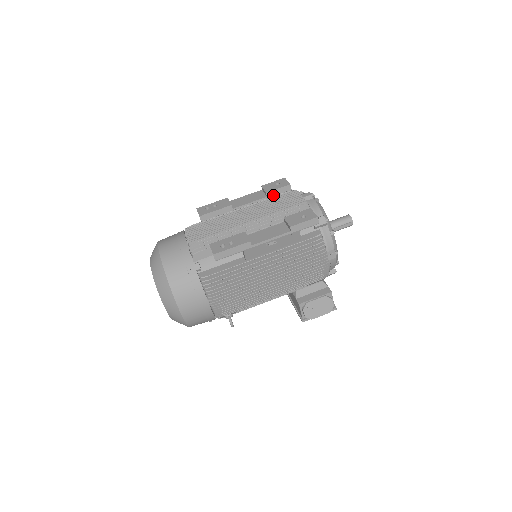
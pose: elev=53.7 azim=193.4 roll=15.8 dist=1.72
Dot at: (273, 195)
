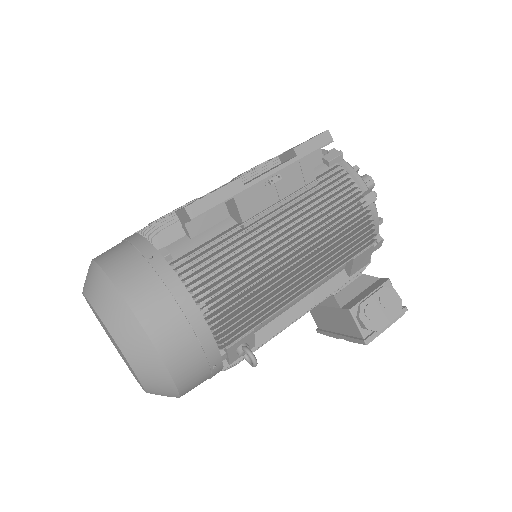
Dot at: occluded
